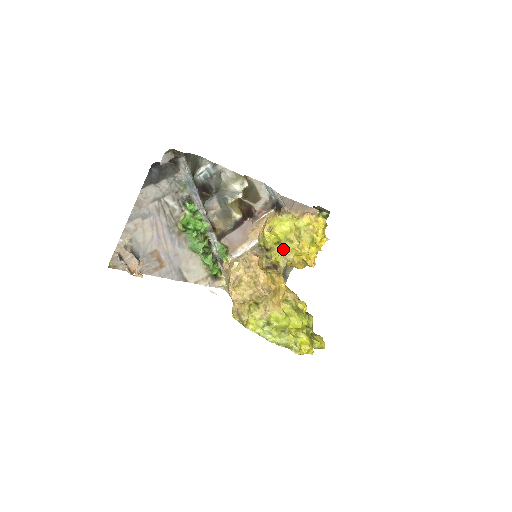
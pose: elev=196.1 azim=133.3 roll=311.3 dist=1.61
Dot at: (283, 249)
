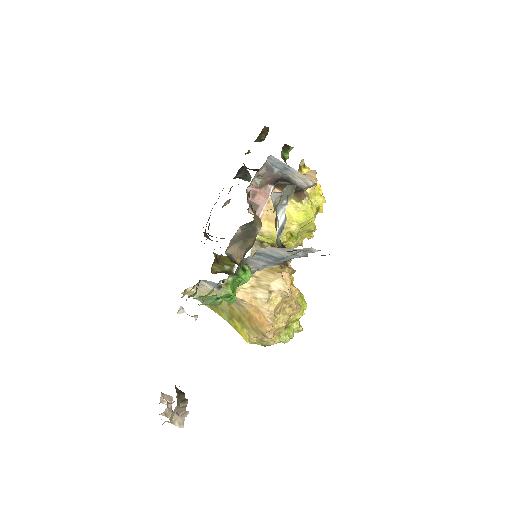
Dot at: occluded
